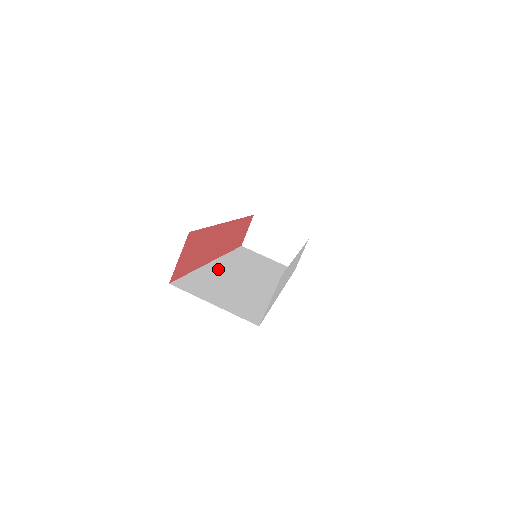
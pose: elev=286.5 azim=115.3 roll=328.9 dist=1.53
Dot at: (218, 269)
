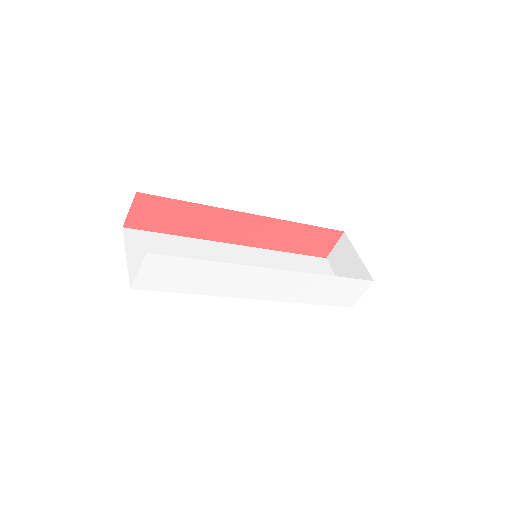
Dot at: (217, 249)
